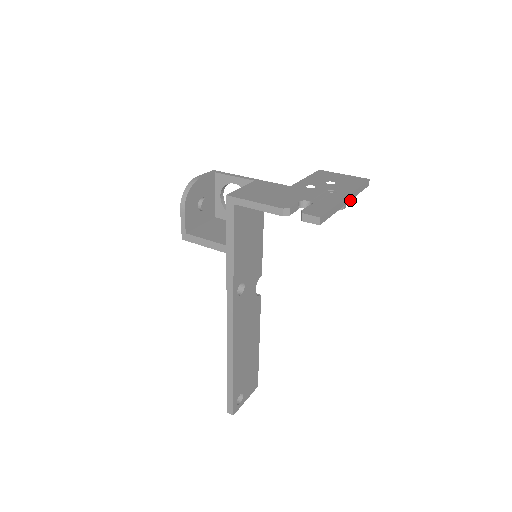
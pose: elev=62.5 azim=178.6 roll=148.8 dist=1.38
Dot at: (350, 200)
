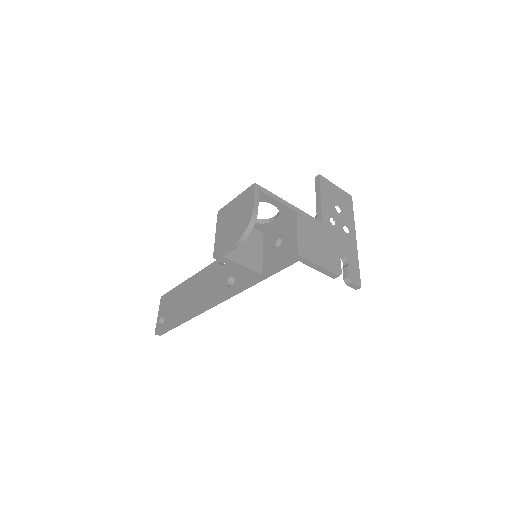
Dot at: occluded
